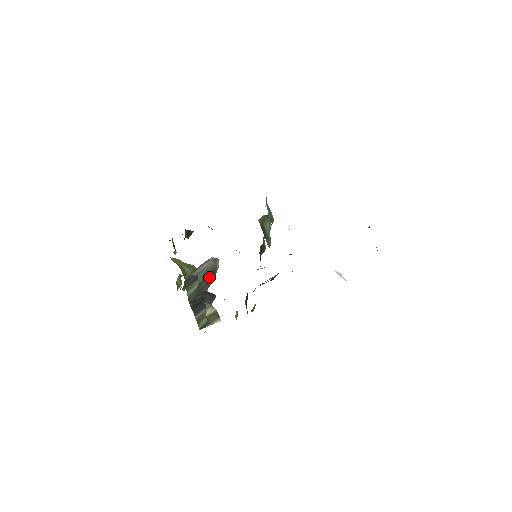
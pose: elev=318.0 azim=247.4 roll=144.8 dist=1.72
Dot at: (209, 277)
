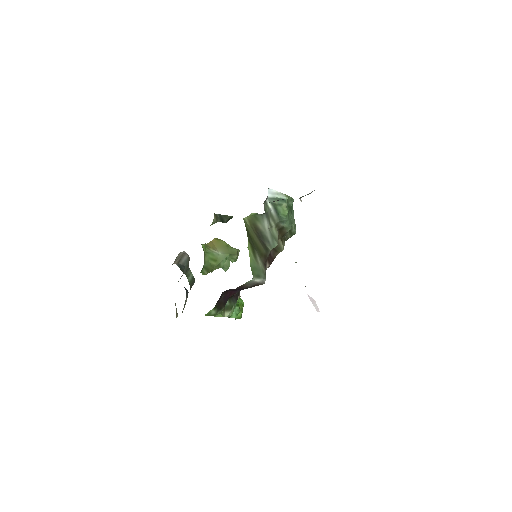
Dot at: occluded
